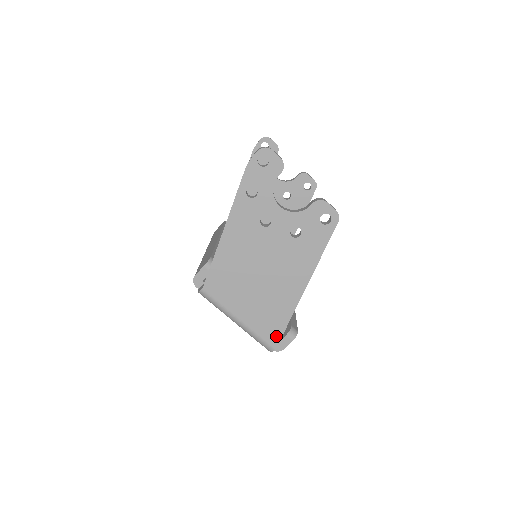
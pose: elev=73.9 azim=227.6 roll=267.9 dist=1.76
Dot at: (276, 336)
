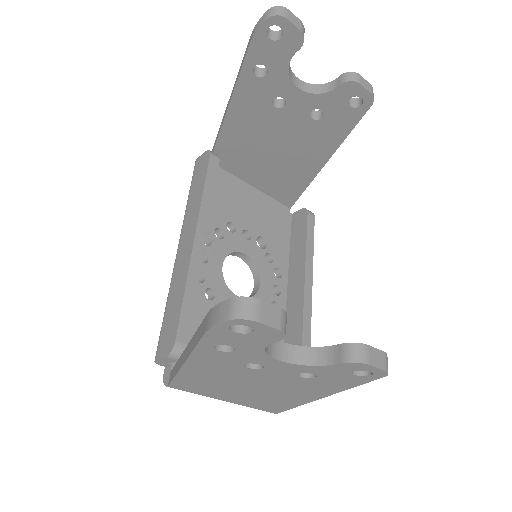
Dot at: (277, 410)
